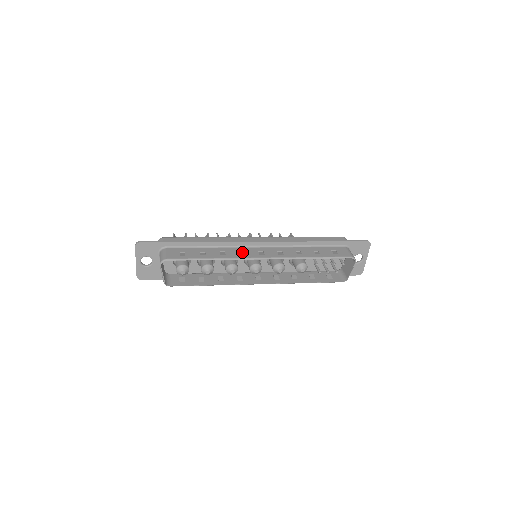
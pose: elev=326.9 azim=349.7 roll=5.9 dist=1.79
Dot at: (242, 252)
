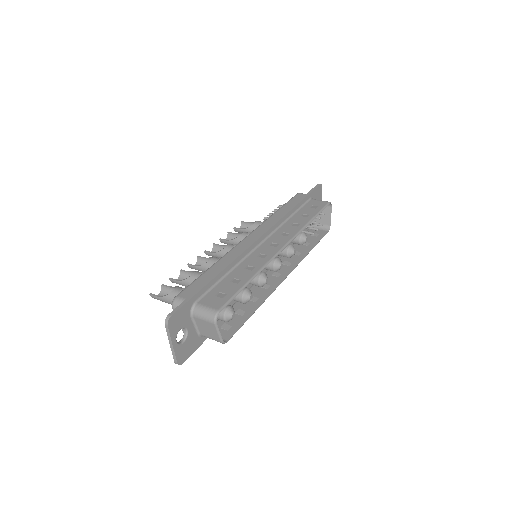
Dot at: (259, 256)
